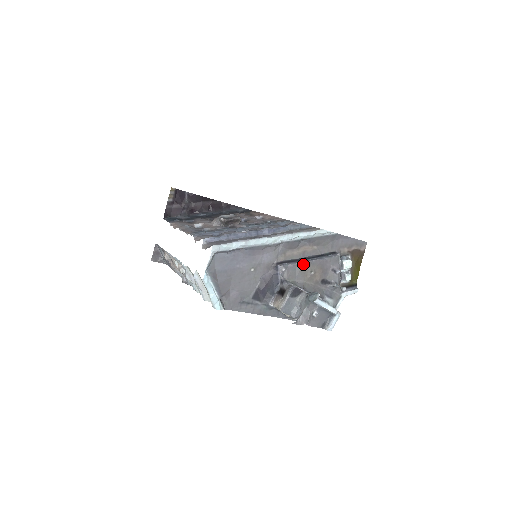
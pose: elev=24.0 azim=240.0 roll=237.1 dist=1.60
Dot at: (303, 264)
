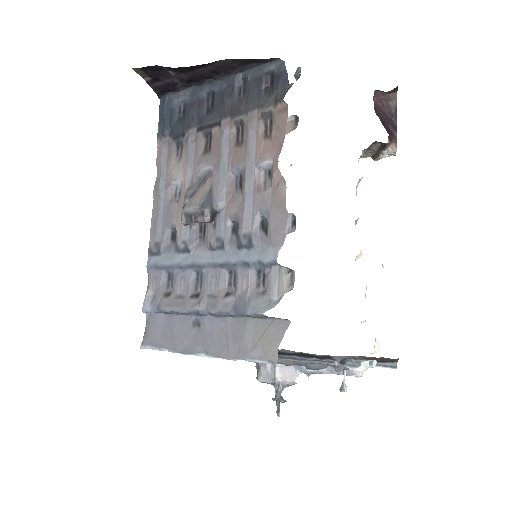
Dot at: occluded
